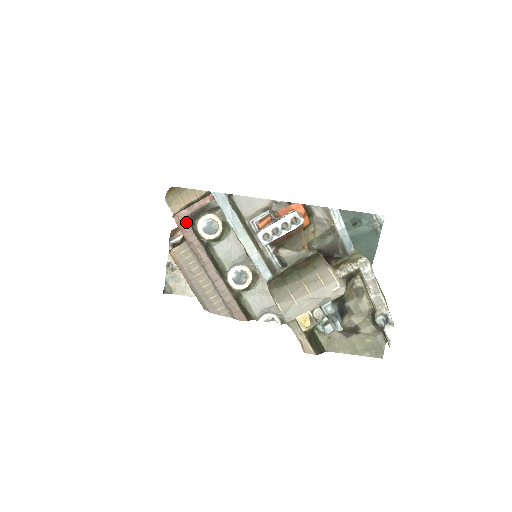
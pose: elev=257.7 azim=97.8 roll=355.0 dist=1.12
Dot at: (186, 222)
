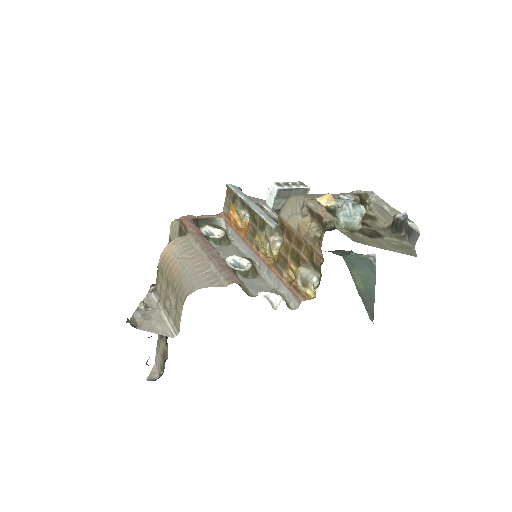
Dot at: (191, 221)
